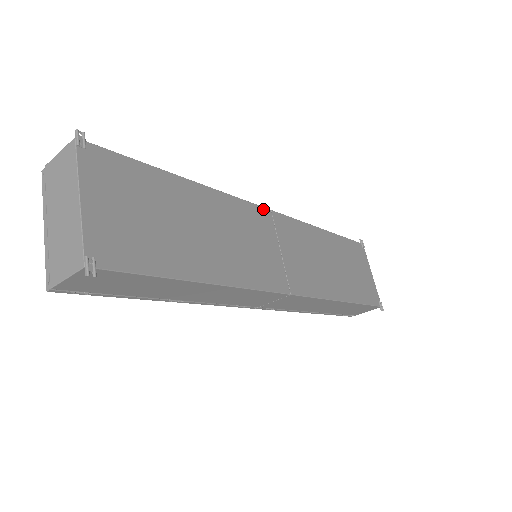
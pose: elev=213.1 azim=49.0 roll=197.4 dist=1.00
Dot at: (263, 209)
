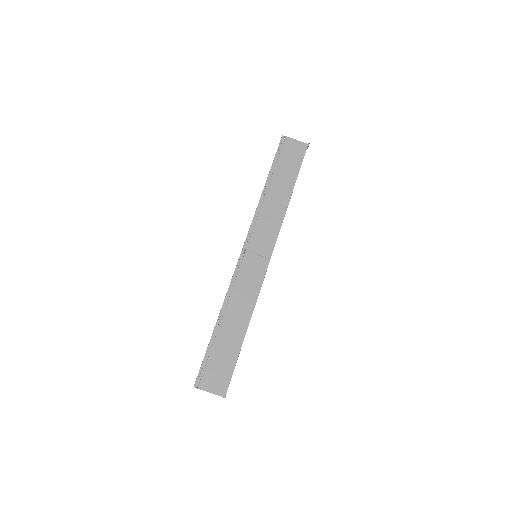
Dot at: occluded
